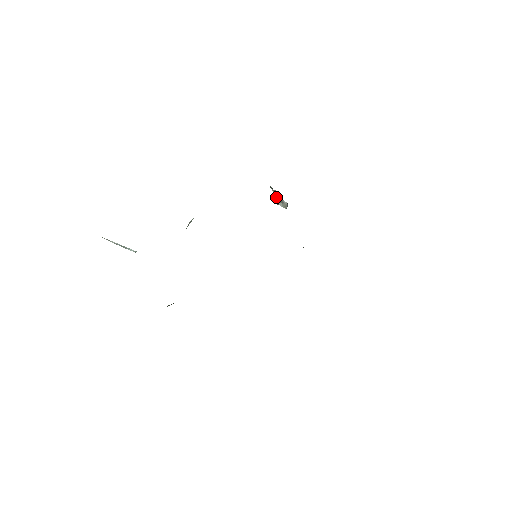
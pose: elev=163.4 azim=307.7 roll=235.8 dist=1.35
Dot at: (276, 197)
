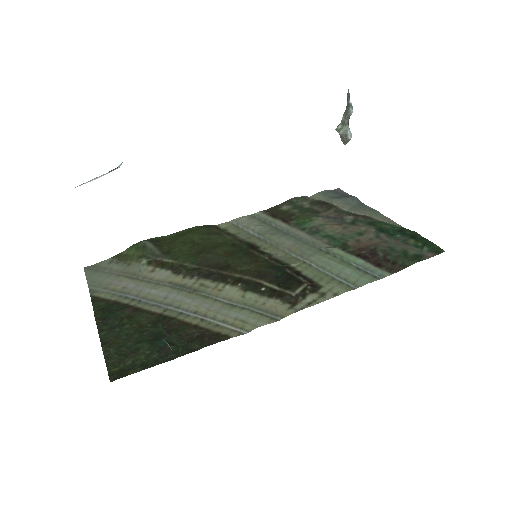
Dot at: (344, 118)
